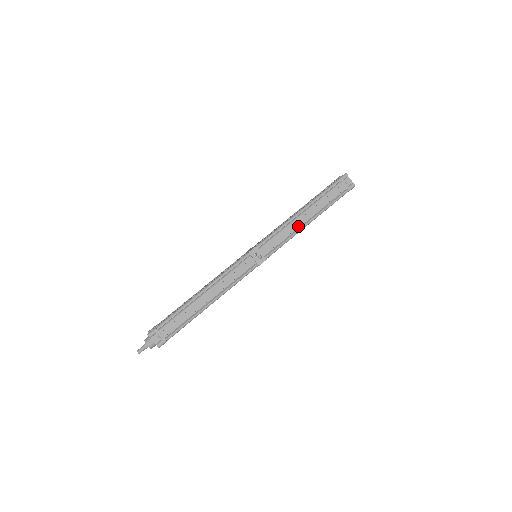
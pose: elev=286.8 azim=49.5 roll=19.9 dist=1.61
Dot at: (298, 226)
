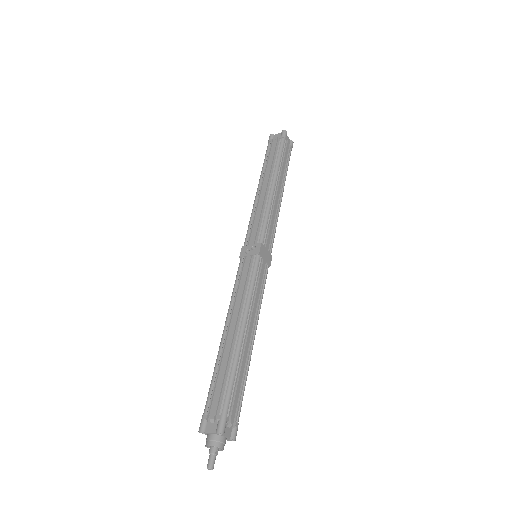
Dot at: (266, 197)
